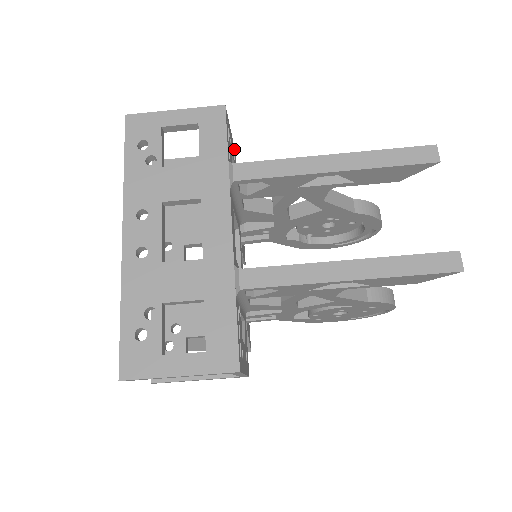
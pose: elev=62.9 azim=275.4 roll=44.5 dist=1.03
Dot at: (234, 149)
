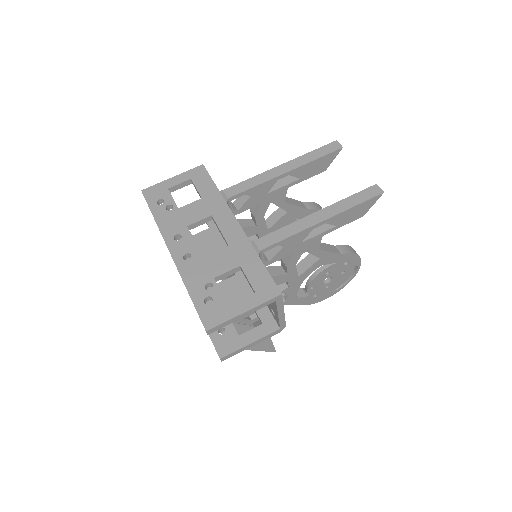
Dot at: occluded
